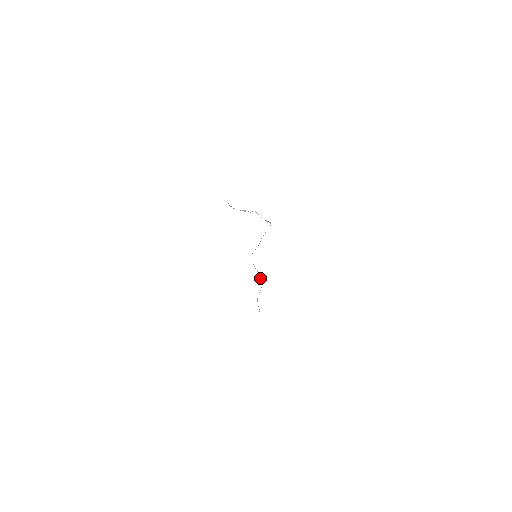
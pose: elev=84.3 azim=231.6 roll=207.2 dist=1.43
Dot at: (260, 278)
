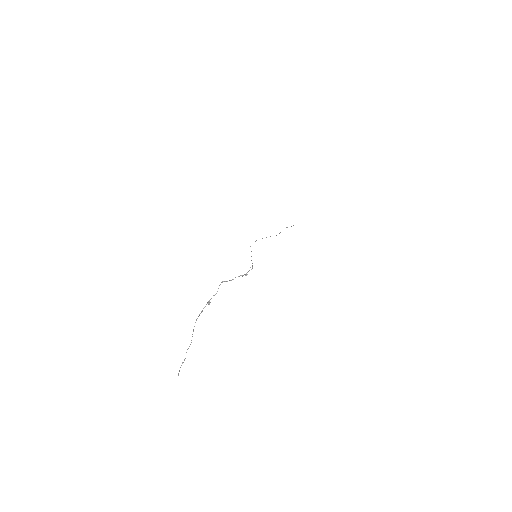
Dot at: occluded
